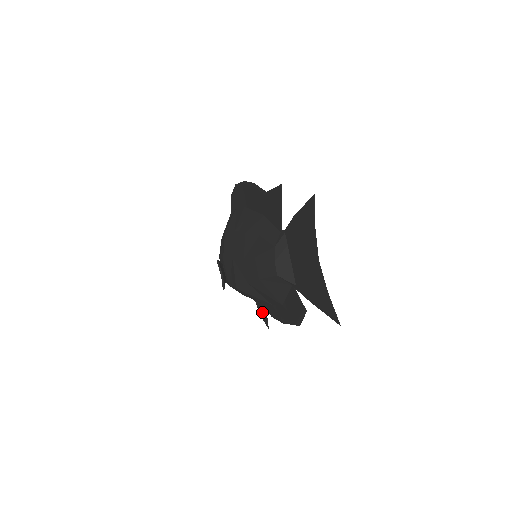
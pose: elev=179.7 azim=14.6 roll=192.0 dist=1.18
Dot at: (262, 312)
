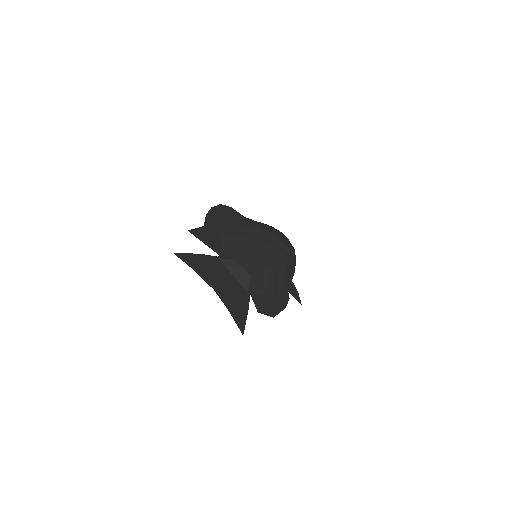
Dot at: (293, 291)
